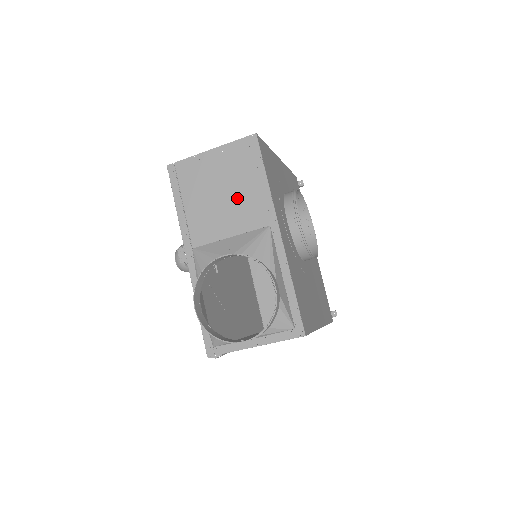
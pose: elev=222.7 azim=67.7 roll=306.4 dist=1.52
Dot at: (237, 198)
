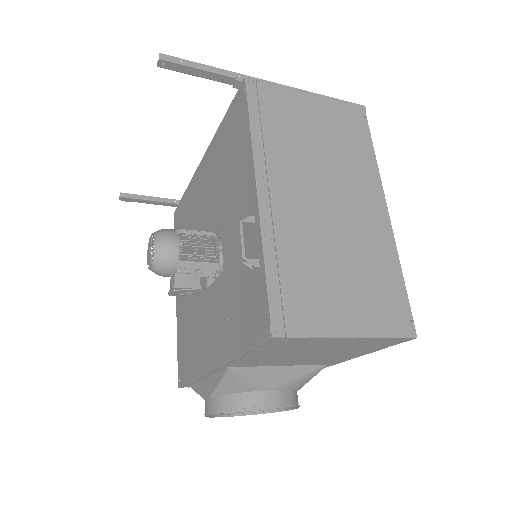
Dot at: (323, 357)
